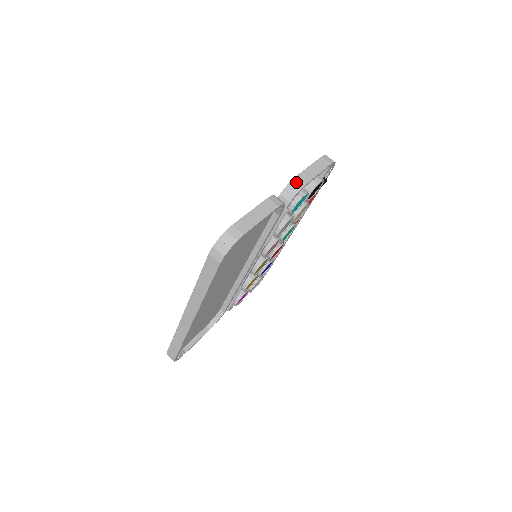
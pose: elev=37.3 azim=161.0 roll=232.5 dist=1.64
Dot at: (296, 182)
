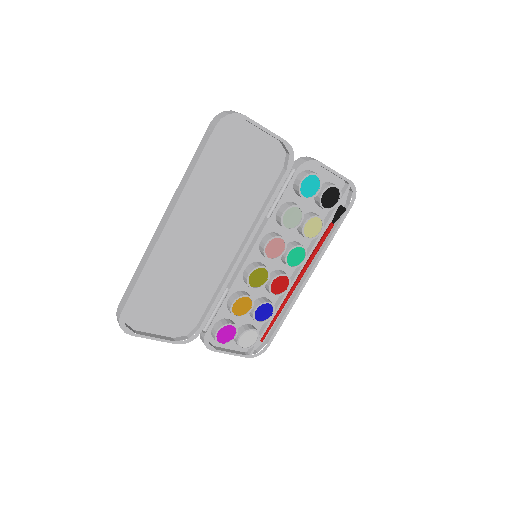
Dot at: (311, 158)
